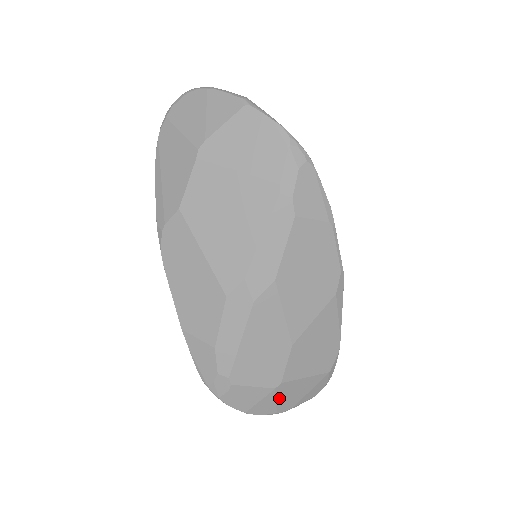
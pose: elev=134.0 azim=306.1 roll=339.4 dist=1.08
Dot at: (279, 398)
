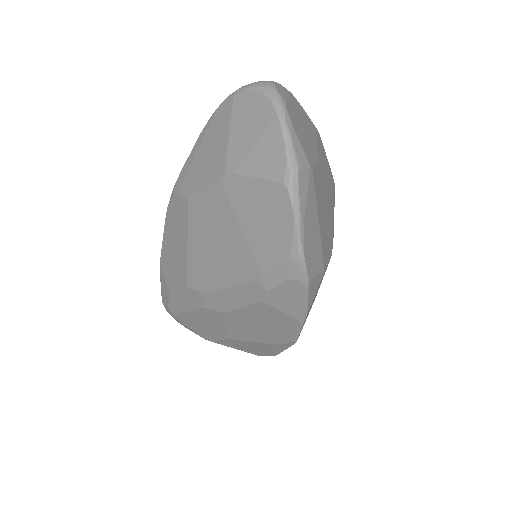
Dot at: occluded
